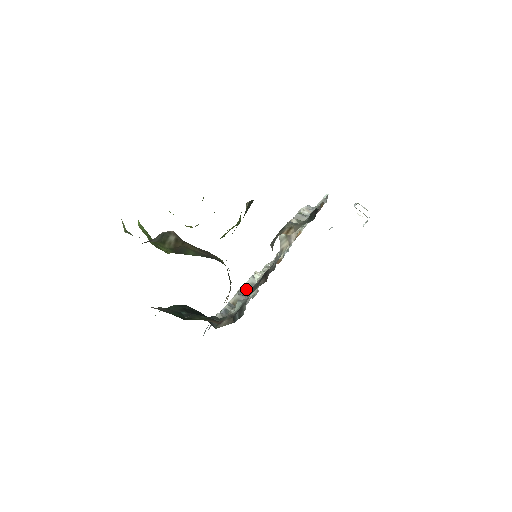
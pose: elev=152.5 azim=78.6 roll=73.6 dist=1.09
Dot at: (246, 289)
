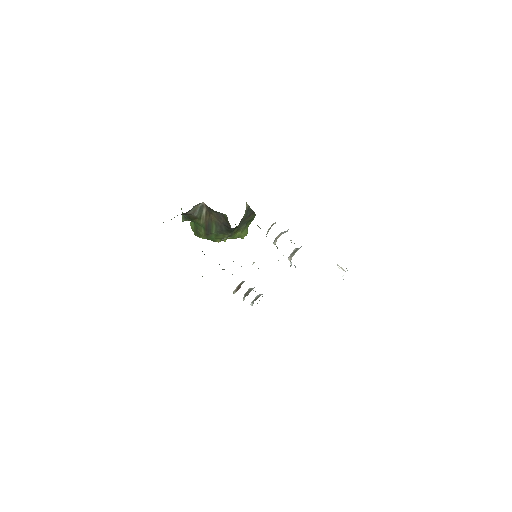
Dot at: (251, 288)
